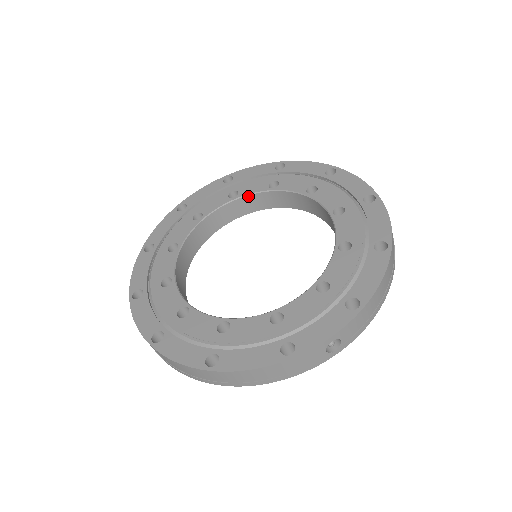
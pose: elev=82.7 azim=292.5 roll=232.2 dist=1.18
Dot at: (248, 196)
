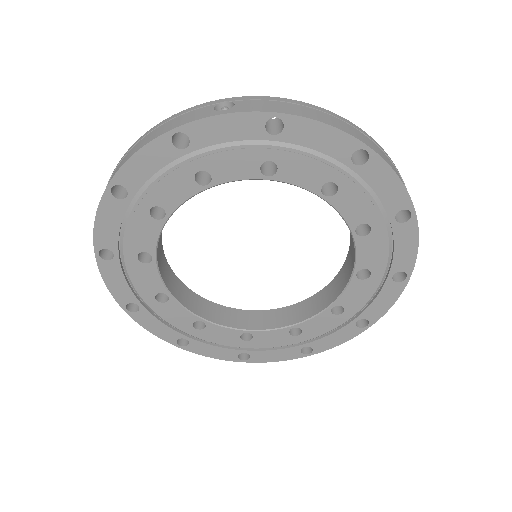
Dot at: (287, 182)
